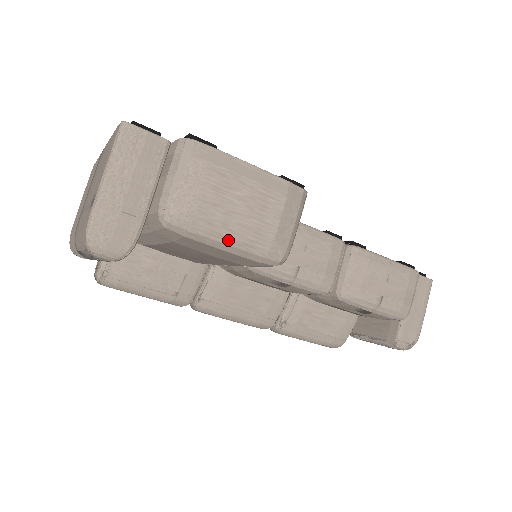
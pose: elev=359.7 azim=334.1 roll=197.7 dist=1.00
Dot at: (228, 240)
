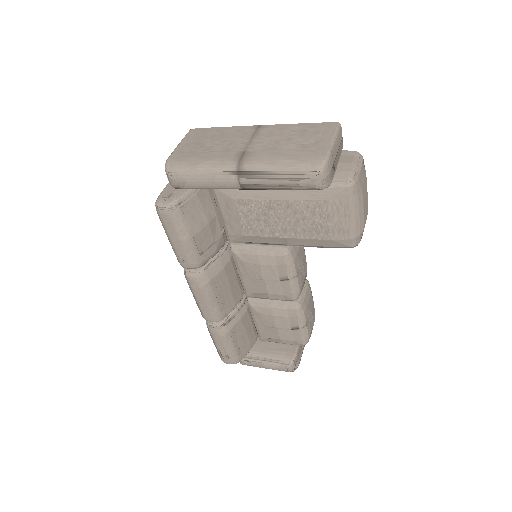
Dot at: (357, 215)
